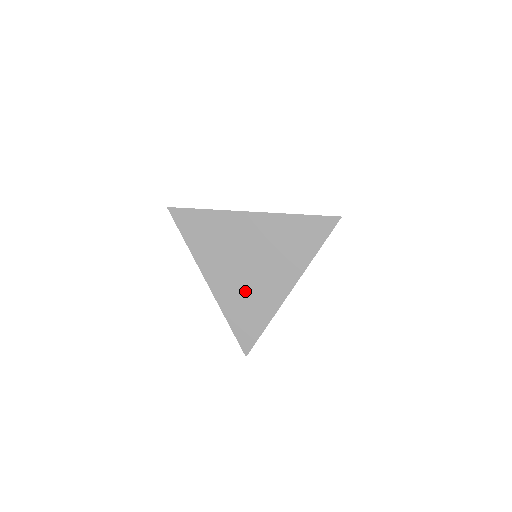
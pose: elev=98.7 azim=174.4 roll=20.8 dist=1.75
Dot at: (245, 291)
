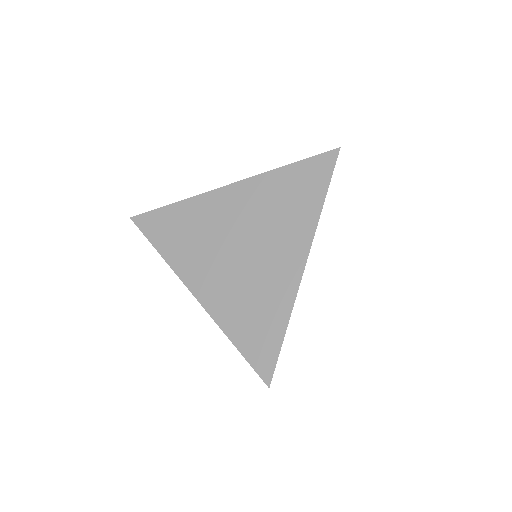
Dot at: (244, 288)
